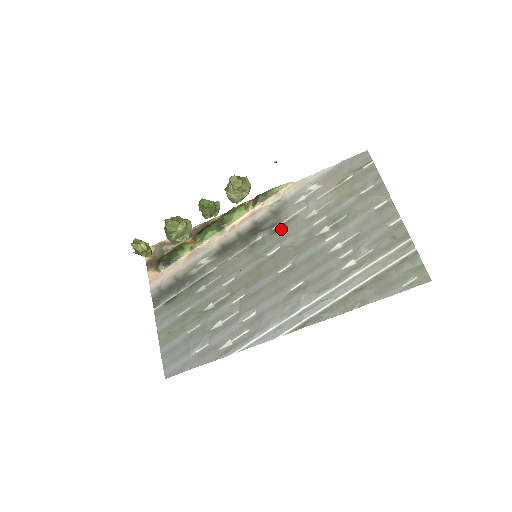
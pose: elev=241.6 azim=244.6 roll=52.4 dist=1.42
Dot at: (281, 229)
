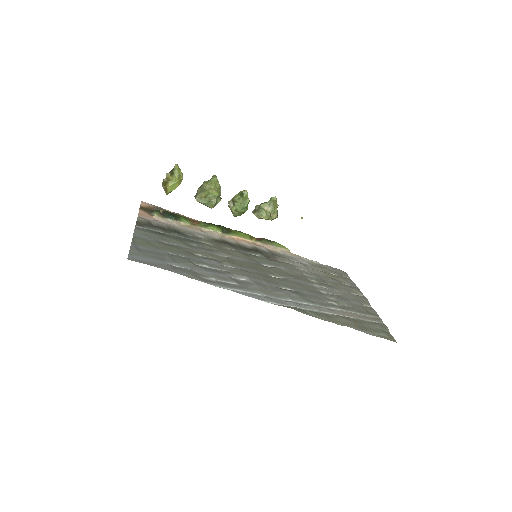
Dot at: (277, 261)
